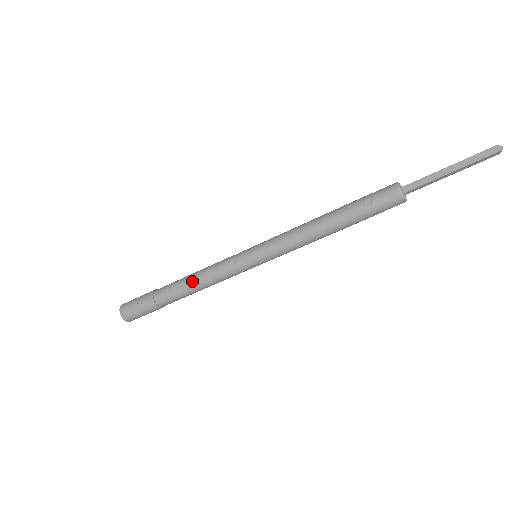
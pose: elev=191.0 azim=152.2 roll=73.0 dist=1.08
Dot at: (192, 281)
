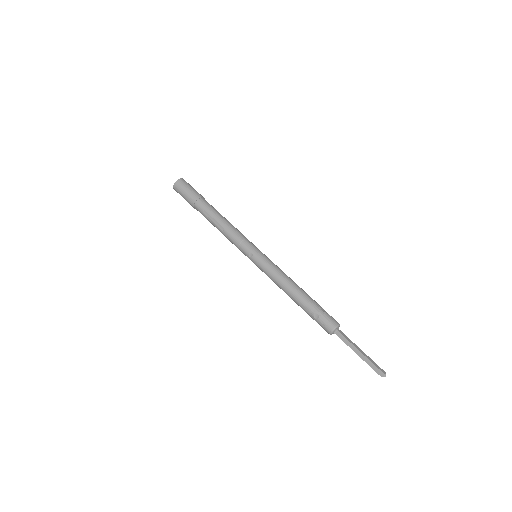
Dot at: (225, 219)
